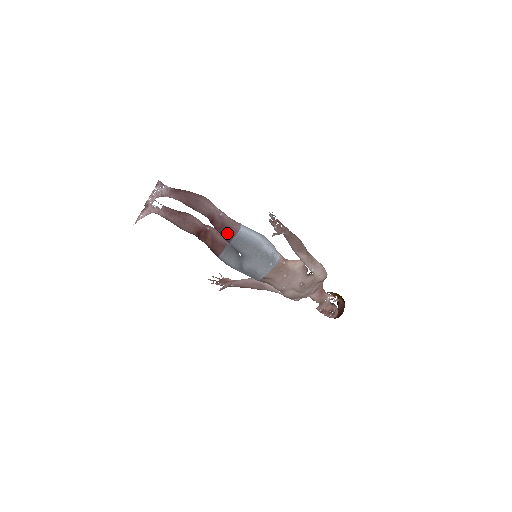
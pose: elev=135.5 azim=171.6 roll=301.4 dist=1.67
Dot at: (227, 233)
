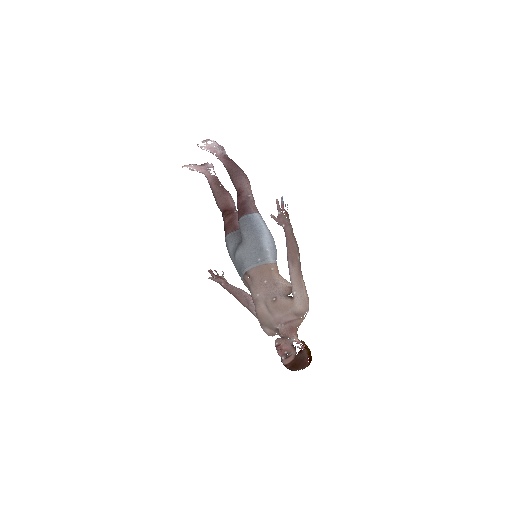
Dot at: (242, 210)
